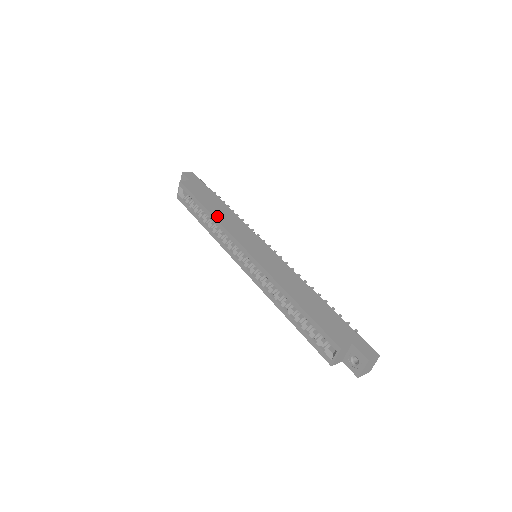
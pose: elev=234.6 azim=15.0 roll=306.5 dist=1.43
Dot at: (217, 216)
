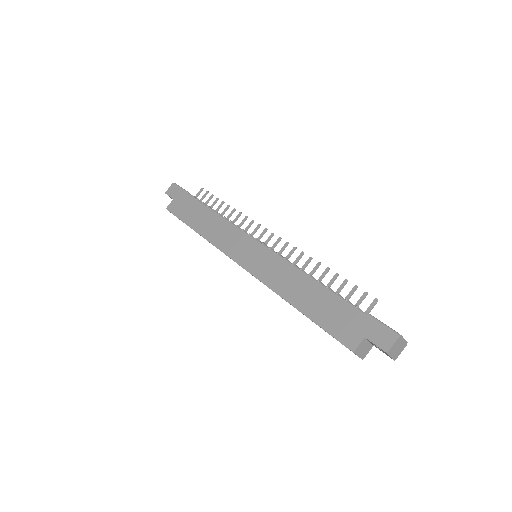
Dot at: (205, 234)
